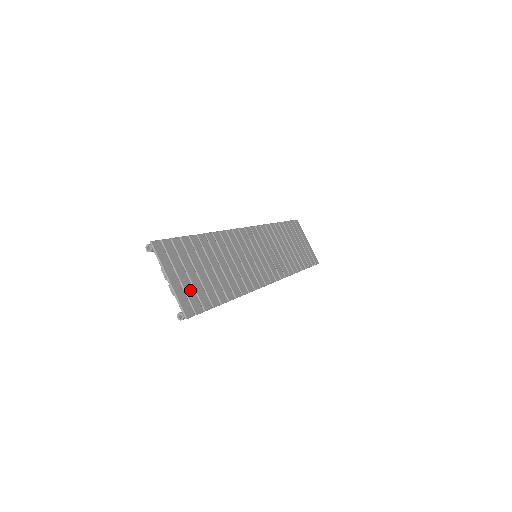
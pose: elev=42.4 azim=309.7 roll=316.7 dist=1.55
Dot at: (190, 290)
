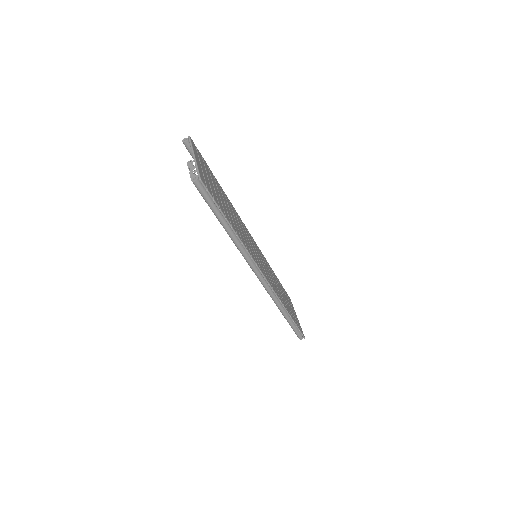
Dot at: (207, 180)
